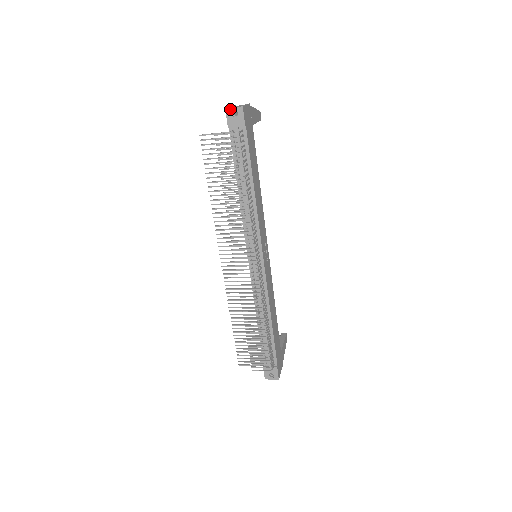
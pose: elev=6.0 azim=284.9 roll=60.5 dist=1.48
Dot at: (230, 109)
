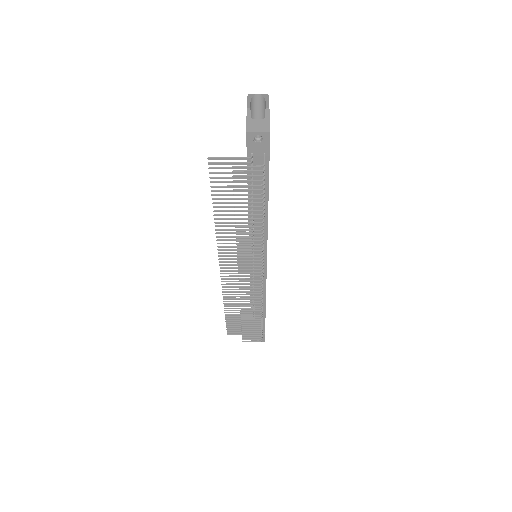
Dot at: (253, 133)
